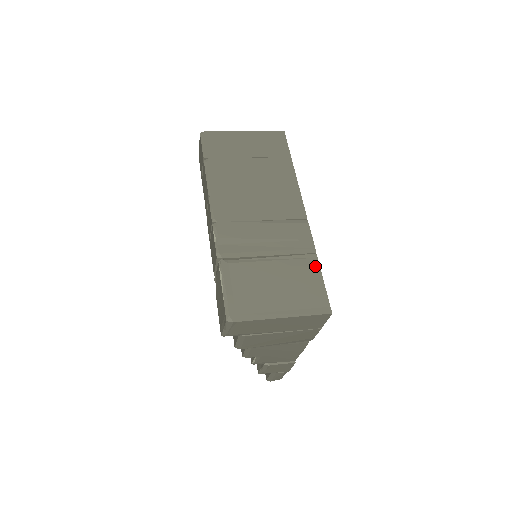
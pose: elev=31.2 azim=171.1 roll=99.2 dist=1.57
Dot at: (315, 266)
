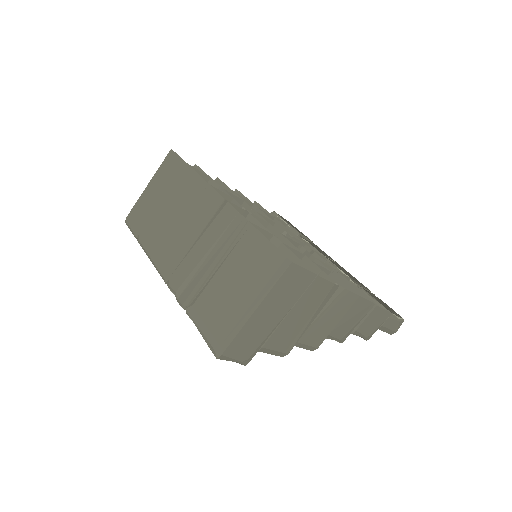
Dot at: (253, 234)
